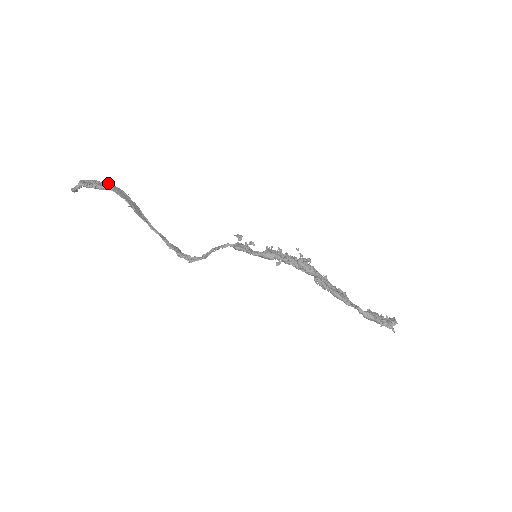
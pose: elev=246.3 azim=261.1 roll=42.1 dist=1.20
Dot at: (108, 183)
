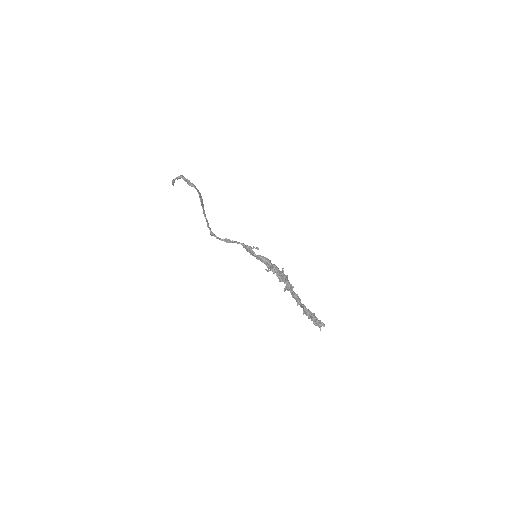
Dot at: (195, 186)
